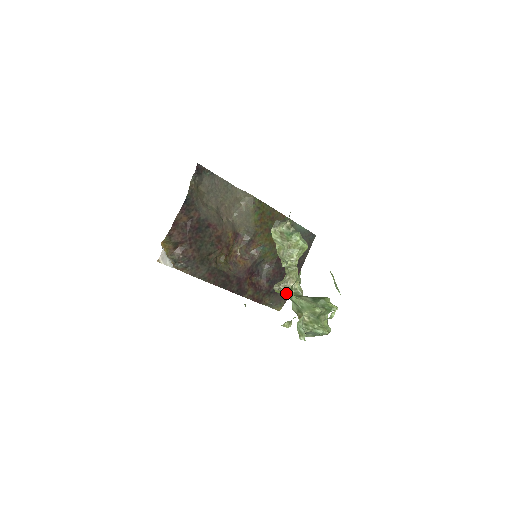
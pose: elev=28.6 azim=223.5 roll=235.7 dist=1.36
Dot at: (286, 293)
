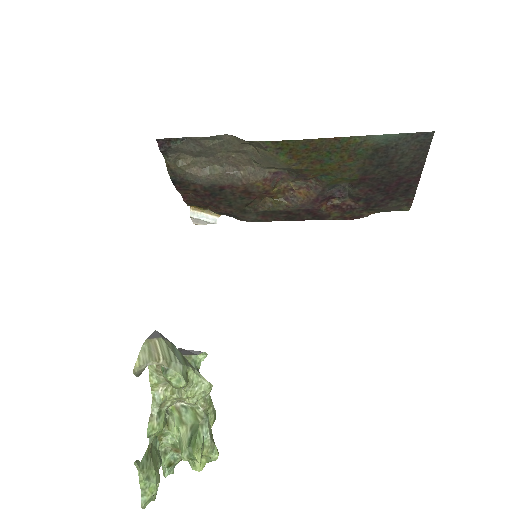
Dot at: (178, 414)
